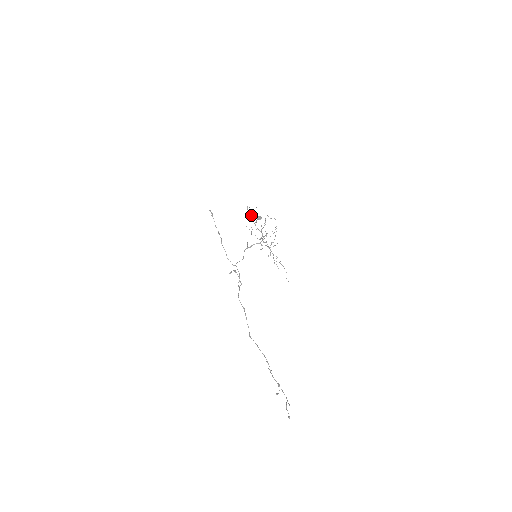
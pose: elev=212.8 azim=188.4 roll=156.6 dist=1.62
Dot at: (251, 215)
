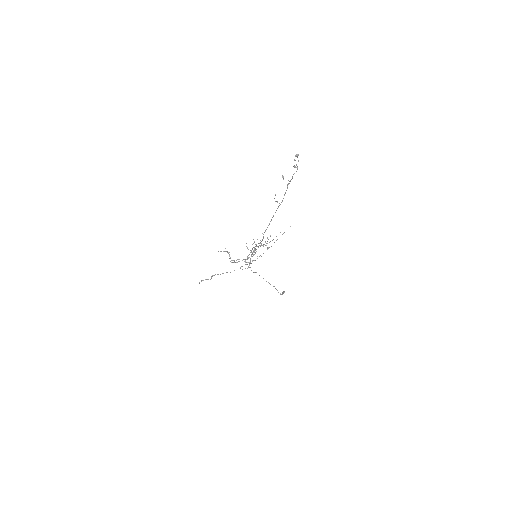
Dot at: occluded
